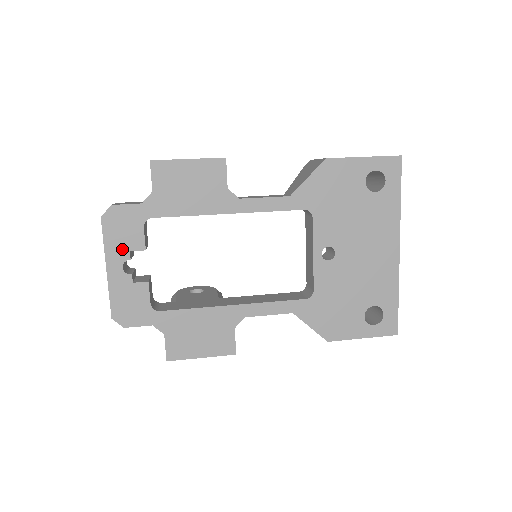
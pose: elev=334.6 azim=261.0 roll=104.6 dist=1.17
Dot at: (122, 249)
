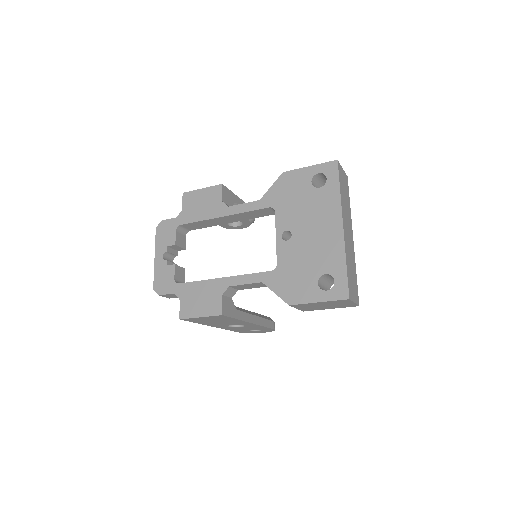
Dot at: (164, 245)
